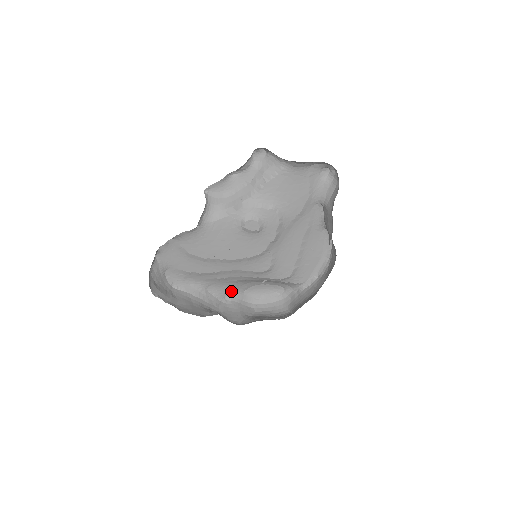
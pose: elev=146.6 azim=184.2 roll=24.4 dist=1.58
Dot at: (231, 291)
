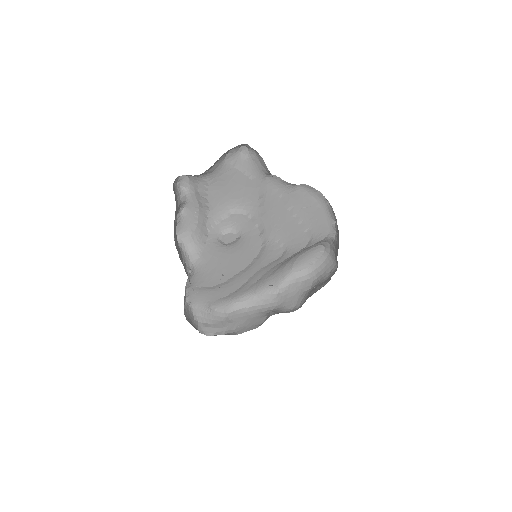
Dot at: (279, 279)
